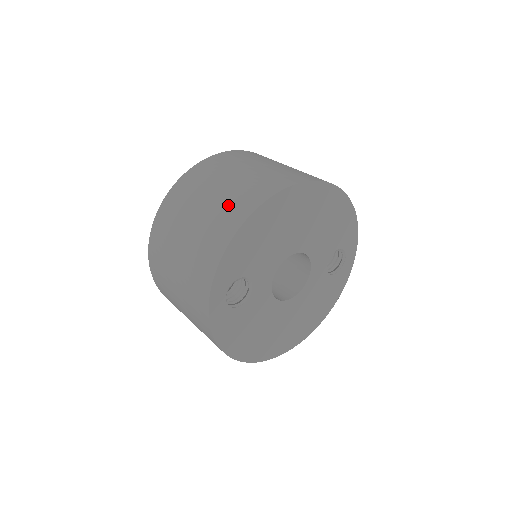
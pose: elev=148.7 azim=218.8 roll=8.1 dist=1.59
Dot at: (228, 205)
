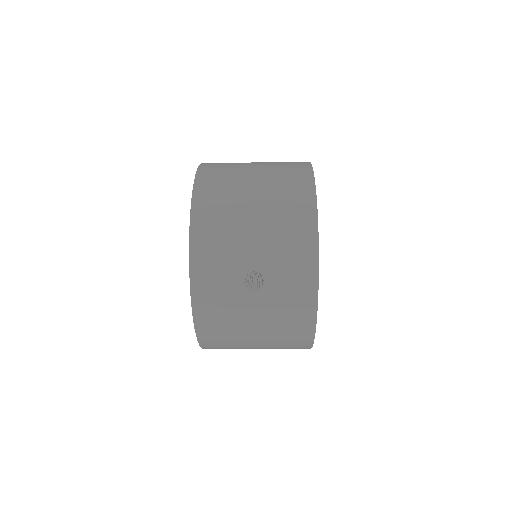
Dot at: occluded
